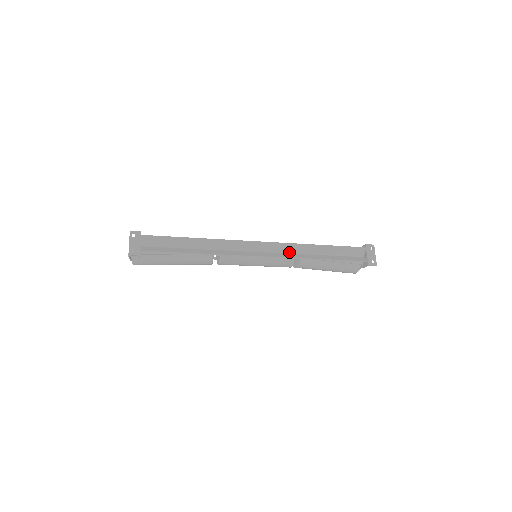
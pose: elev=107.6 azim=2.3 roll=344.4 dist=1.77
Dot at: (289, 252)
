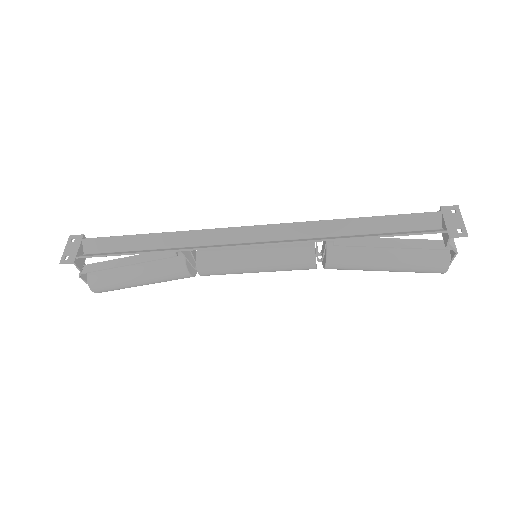
Dot at: (301, 237)
